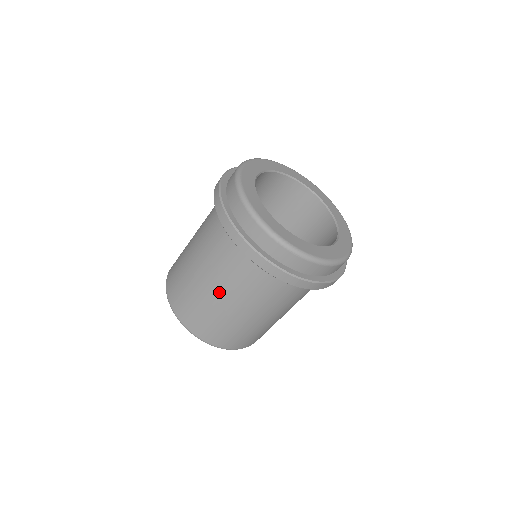
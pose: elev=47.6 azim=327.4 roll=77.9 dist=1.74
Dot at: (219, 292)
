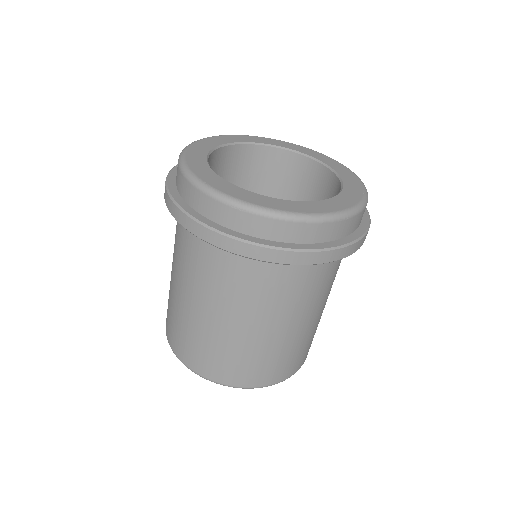
Dot at: (189, 297)
